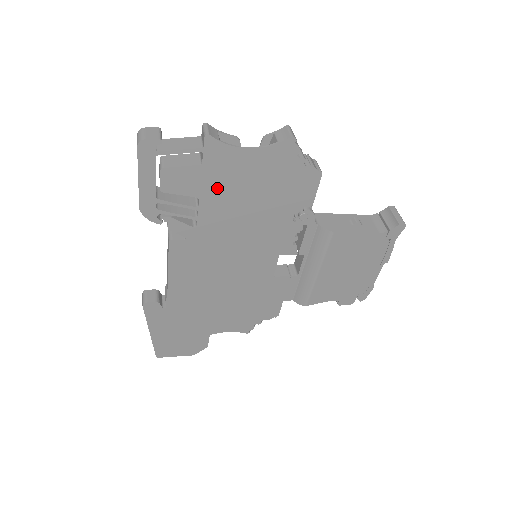
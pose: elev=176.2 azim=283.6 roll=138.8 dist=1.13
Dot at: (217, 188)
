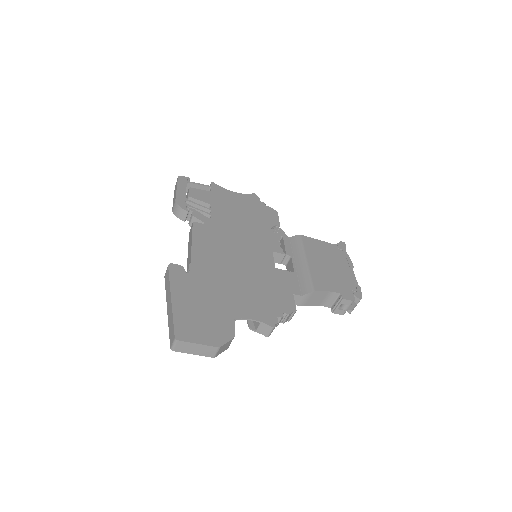
Dot at: (221, 203)
